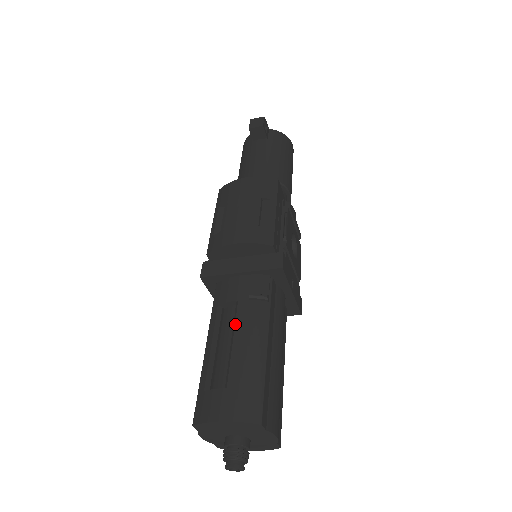
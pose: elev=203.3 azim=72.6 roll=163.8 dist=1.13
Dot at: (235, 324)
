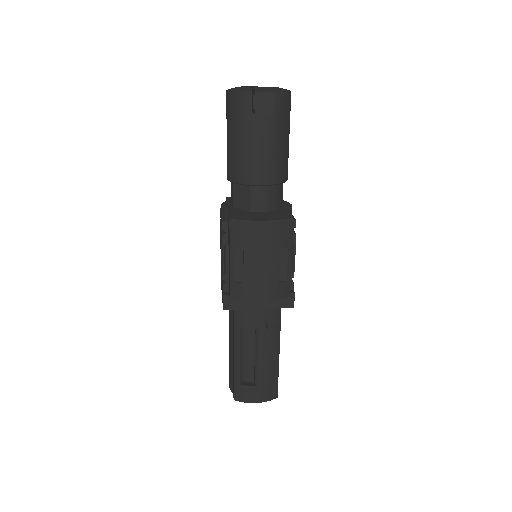
Dot at: (258, 347)
